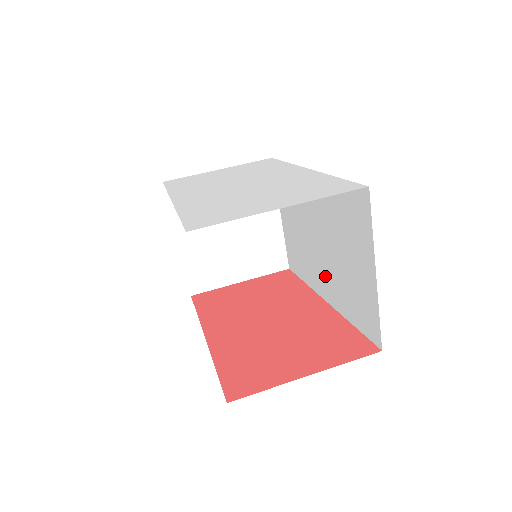
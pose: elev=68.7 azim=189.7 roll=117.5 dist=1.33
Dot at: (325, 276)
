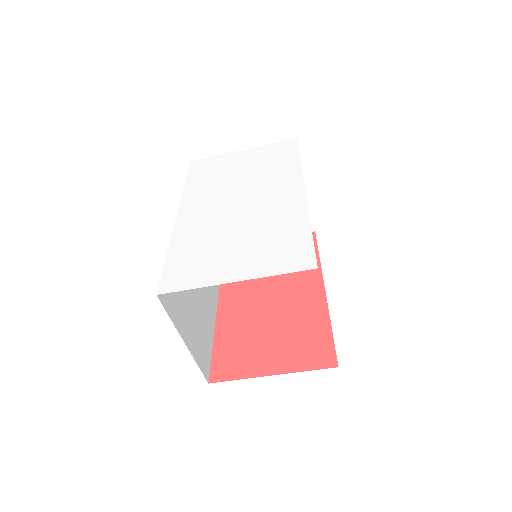
Dot at: occluded
